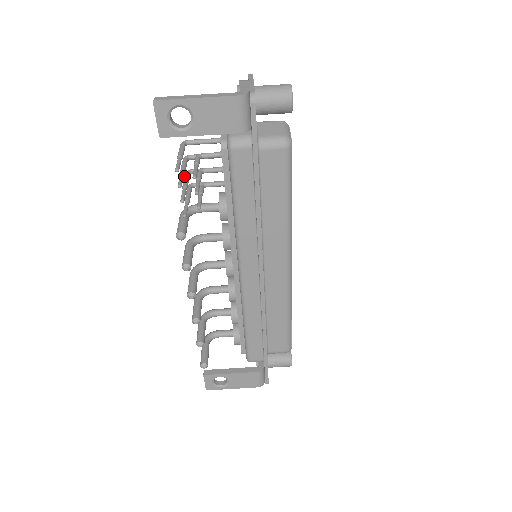
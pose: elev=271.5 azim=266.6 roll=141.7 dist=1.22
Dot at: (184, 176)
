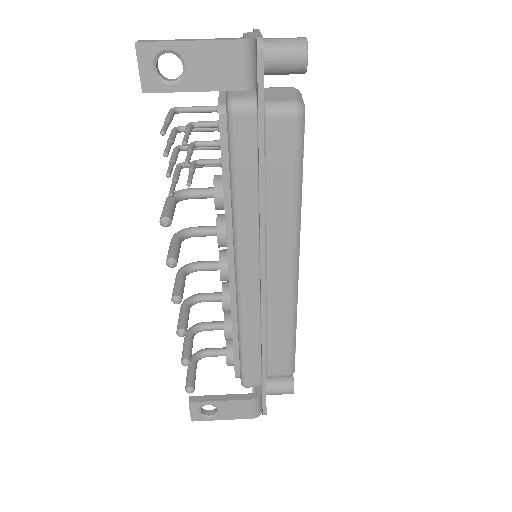
Dot at: occluded
